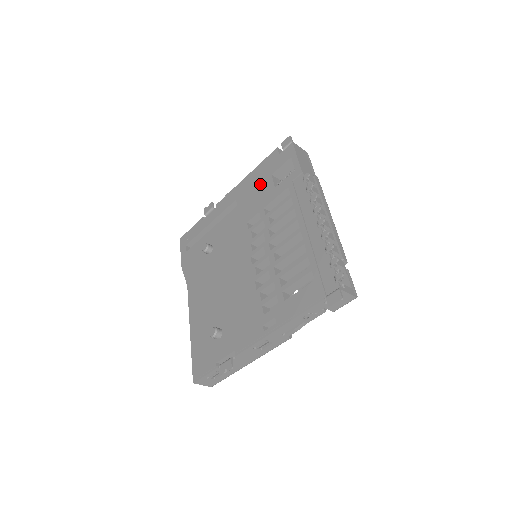
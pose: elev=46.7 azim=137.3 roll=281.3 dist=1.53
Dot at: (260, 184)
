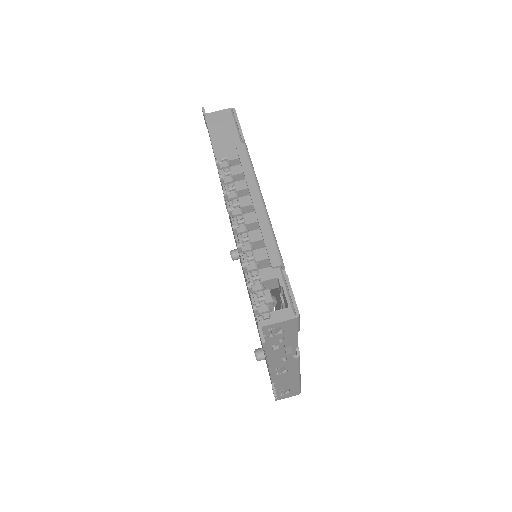
Dot at: occluded
